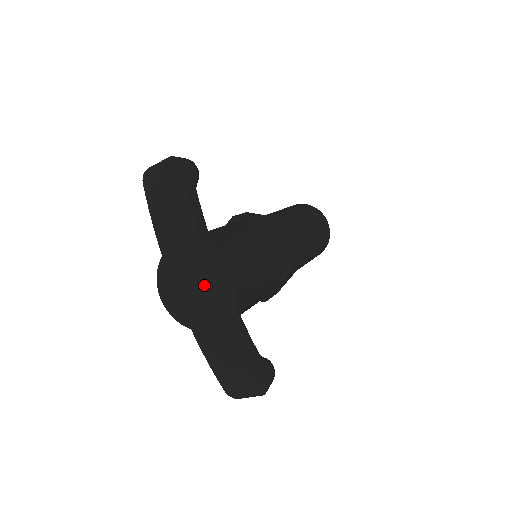
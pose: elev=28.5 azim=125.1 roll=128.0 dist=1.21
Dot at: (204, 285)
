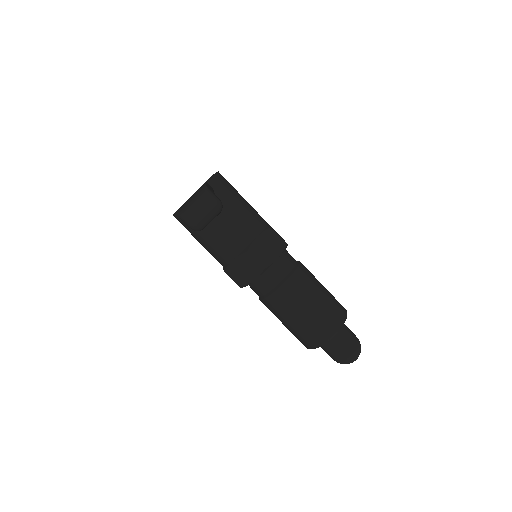
Dot at: occluded
